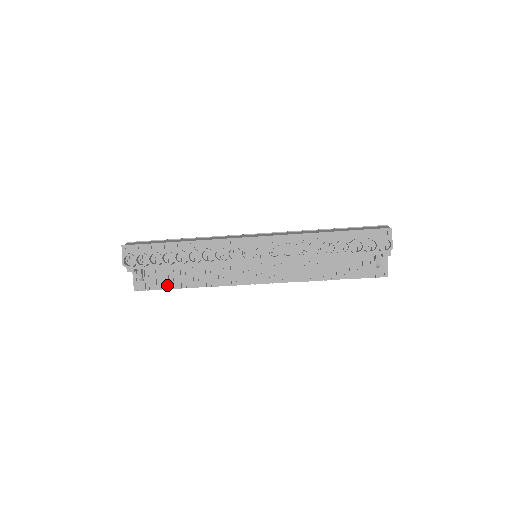
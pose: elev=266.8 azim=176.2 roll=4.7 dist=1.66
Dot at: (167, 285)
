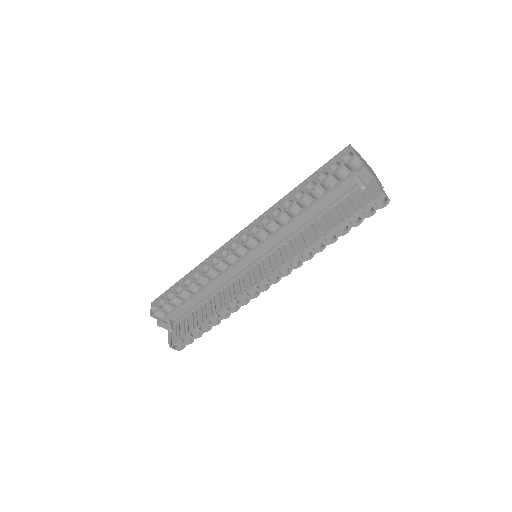
Dot at: (192, 326)
